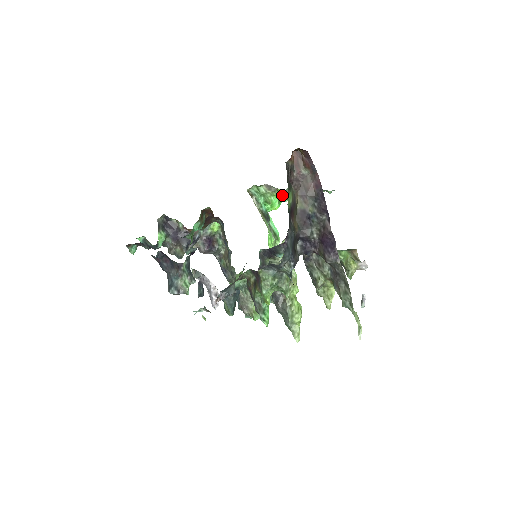
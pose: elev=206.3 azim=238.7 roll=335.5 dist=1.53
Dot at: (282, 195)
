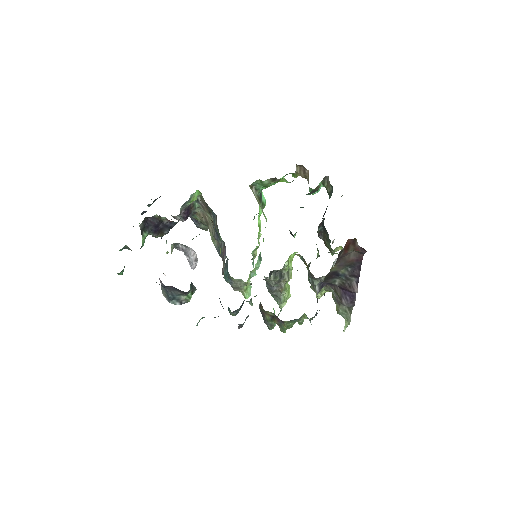
Dot at: occluded
